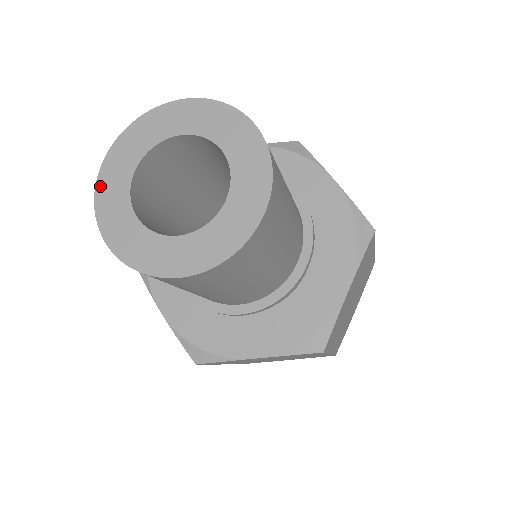
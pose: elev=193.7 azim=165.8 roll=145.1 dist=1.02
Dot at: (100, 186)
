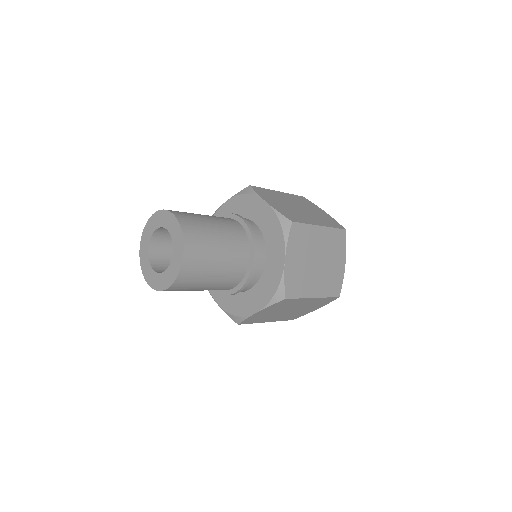
Dot at: (147, 225)
